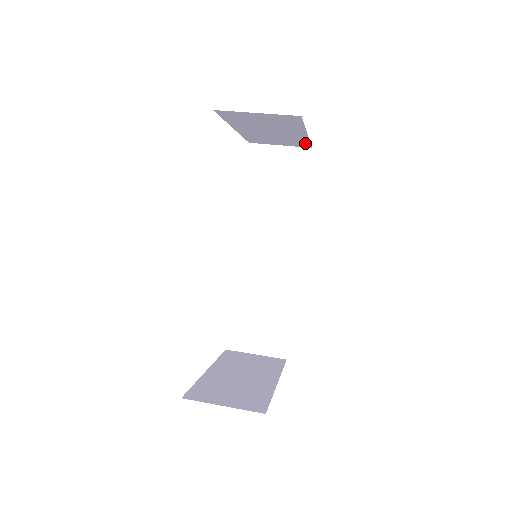
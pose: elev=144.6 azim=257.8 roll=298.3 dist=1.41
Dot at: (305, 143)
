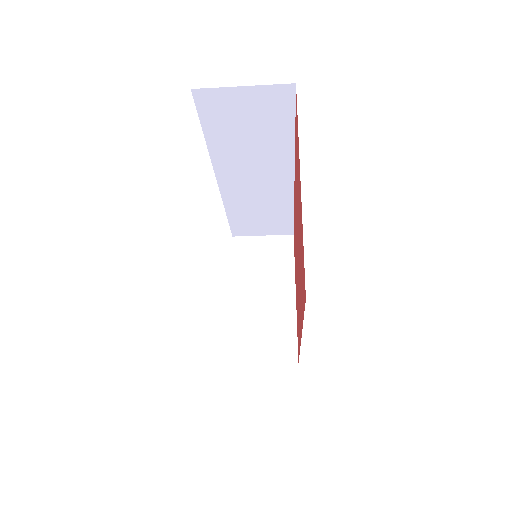
Dot at: (292, 340)
